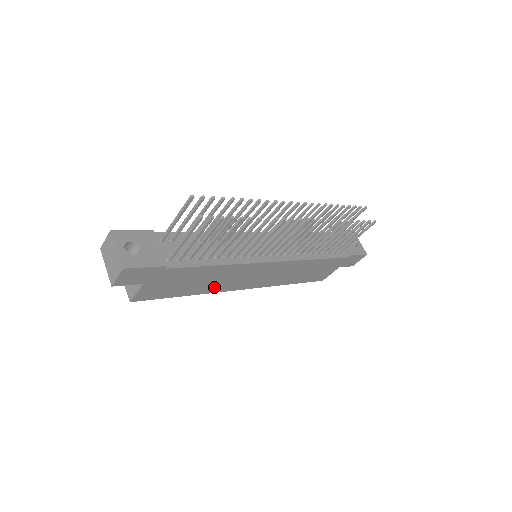
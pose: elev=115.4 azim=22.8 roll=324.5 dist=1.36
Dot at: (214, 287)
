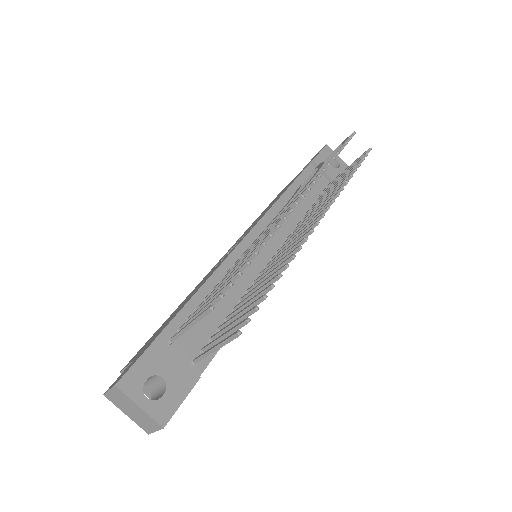
Dot at: occluded
